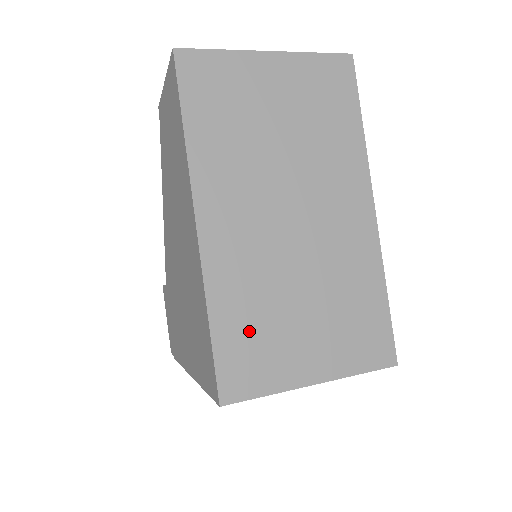
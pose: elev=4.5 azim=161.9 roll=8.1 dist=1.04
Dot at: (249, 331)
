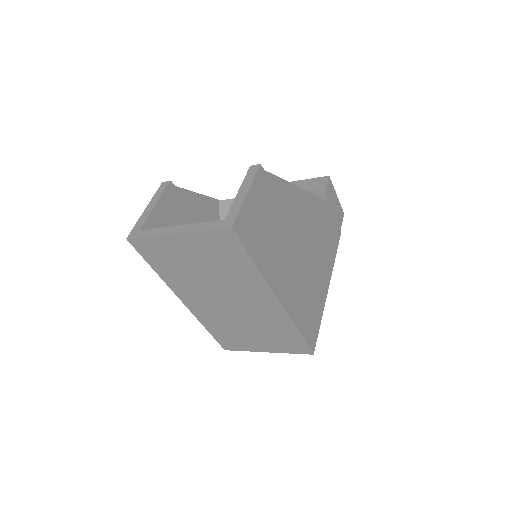
Dot at: (226, 334)
